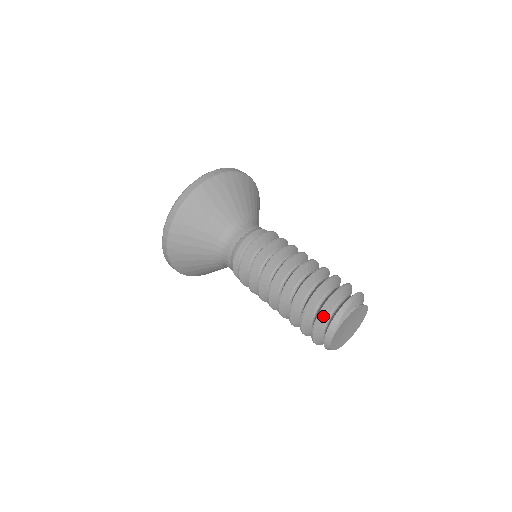
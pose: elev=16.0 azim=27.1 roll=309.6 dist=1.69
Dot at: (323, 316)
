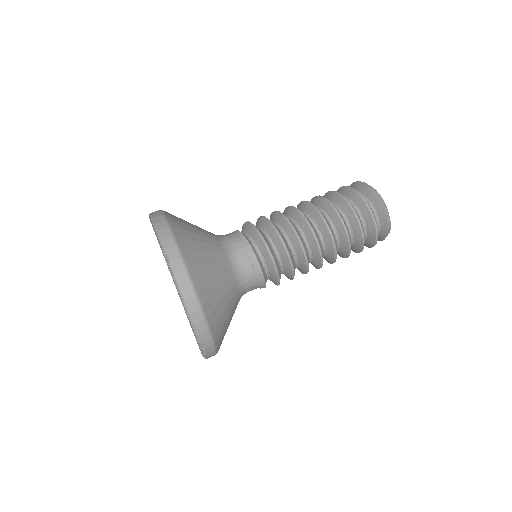
Dot at: (377, 229)
